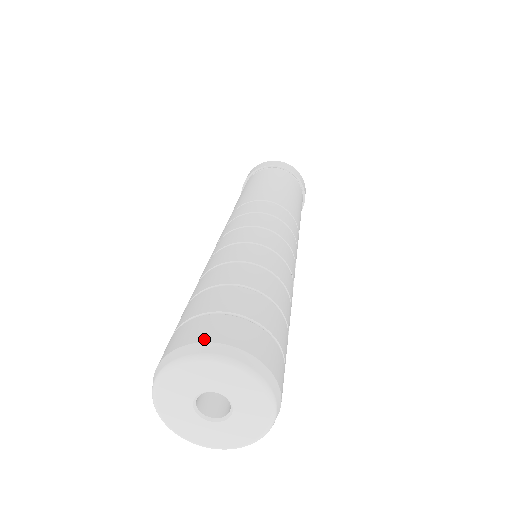
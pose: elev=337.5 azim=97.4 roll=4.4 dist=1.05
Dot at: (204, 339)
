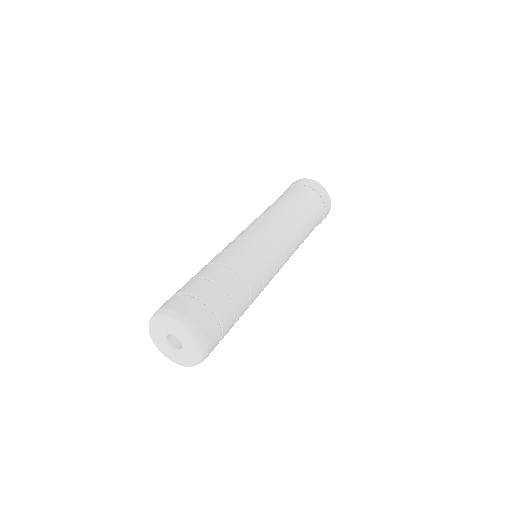
Dot at: occluded
